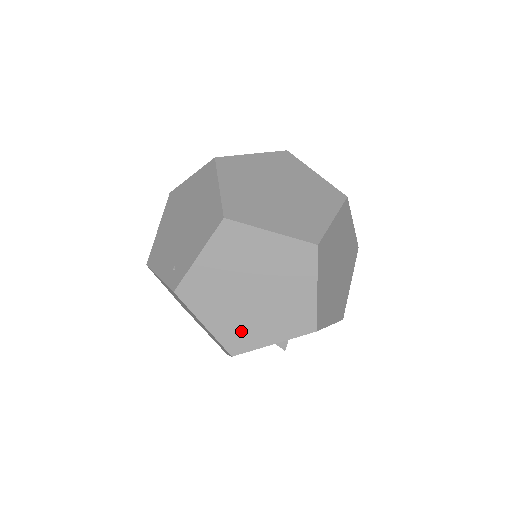
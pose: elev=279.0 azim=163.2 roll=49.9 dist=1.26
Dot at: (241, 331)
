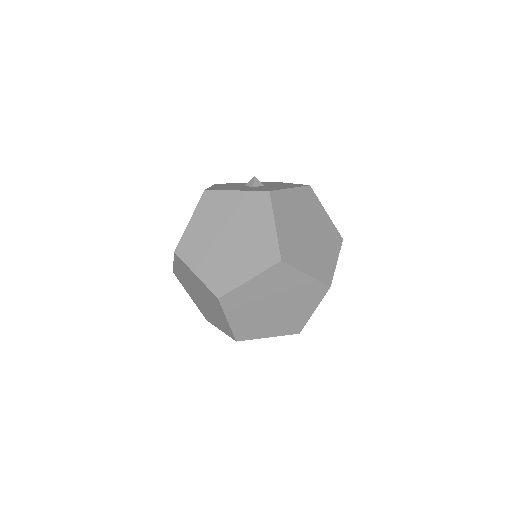
Dot at: (205, 312)
